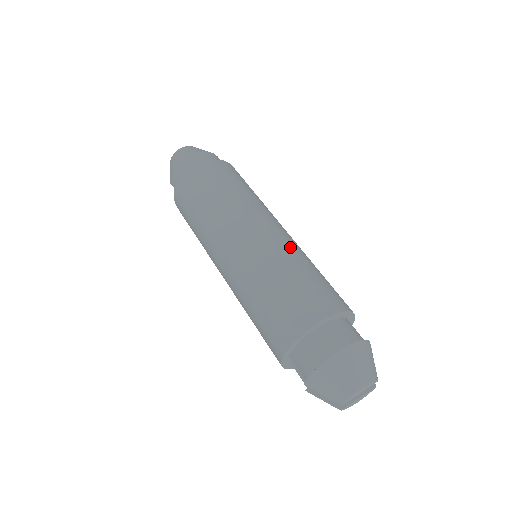
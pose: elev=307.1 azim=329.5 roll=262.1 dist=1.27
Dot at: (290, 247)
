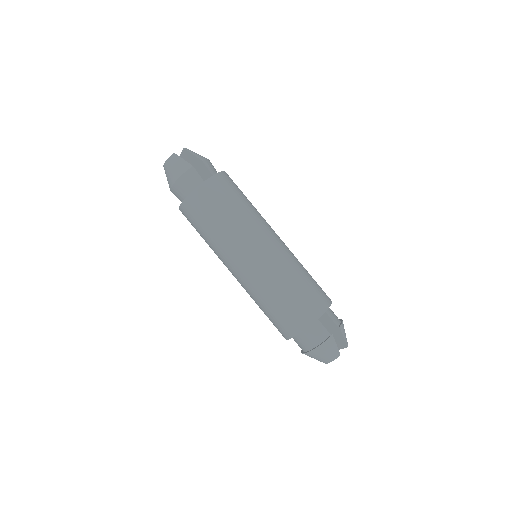
Dot at: (262, 281)
